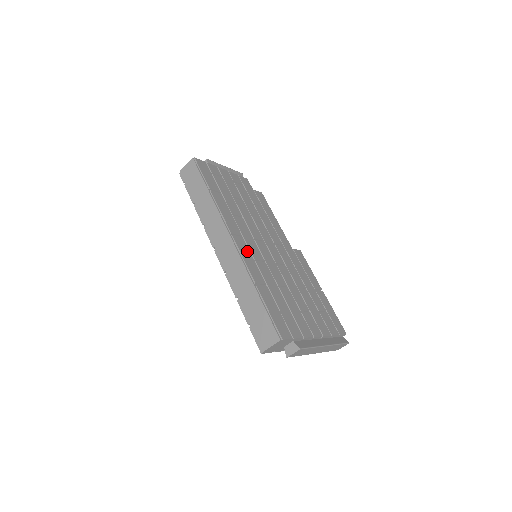
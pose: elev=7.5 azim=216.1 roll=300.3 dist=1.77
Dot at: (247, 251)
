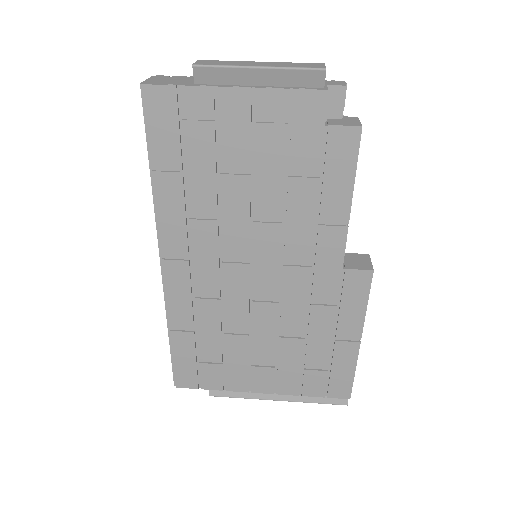
Dot at: (184, 284)
